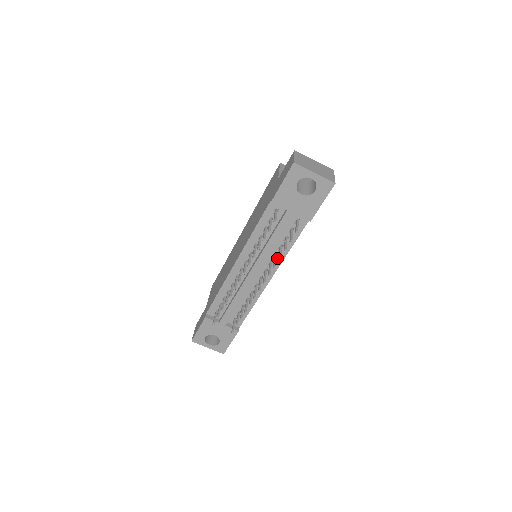
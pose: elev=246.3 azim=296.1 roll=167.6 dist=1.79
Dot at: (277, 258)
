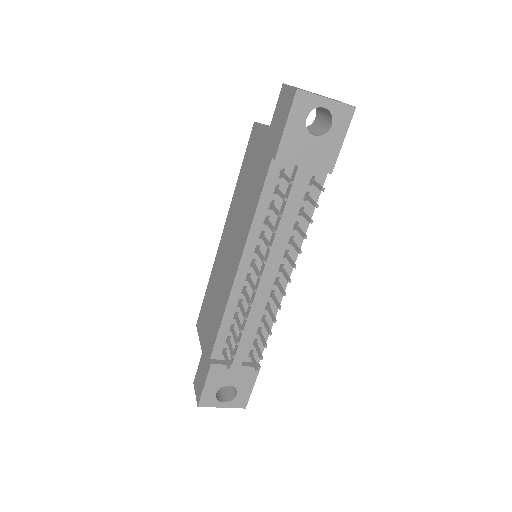
Dot at: occluded
